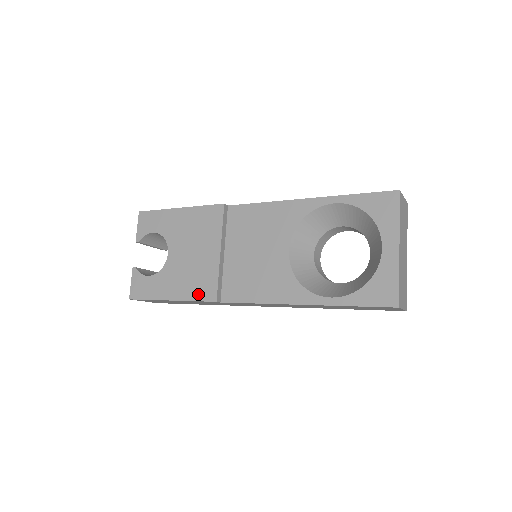
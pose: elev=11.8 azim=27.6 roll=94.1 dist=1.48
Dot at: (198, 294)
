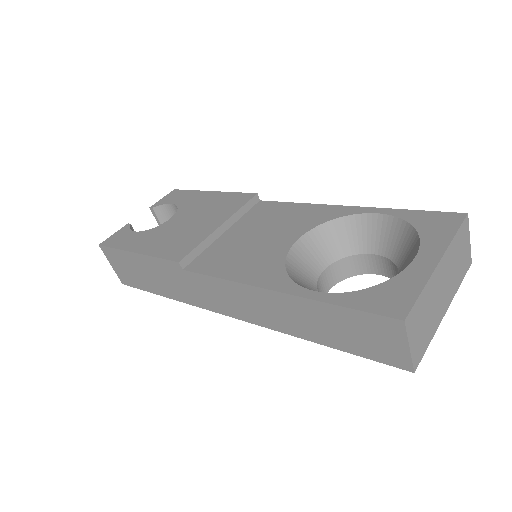
Dot at: (167, 252)
